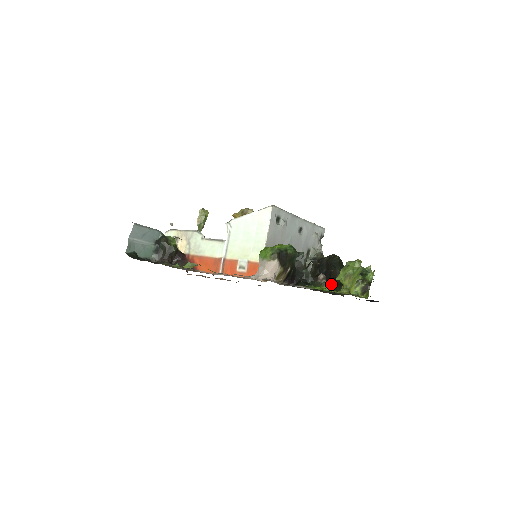
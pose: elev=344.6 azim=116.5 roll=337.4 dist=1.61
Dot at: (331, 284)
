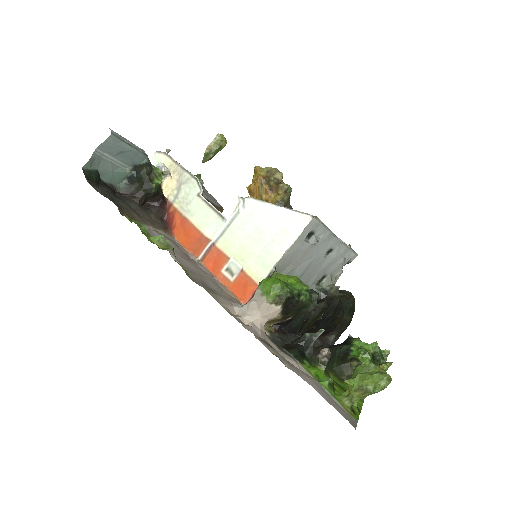
Dot at: (330, 348)
